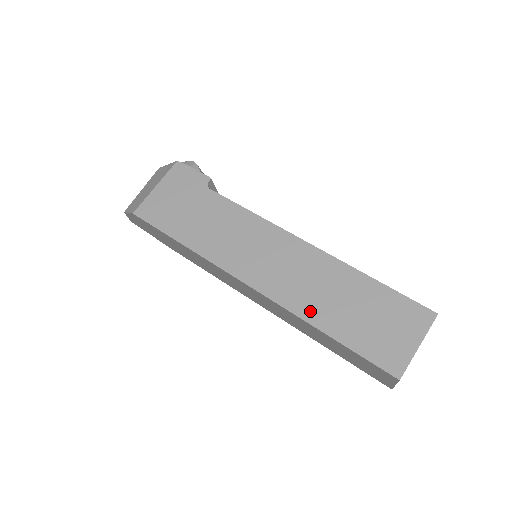
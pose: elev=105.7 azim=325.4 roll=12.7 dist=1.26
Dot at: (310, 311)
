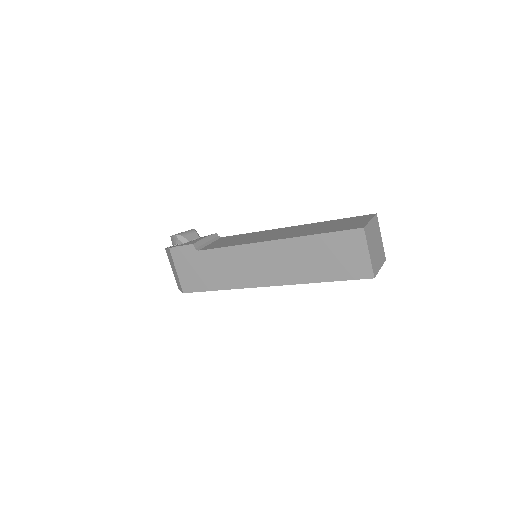
Dot at: (305, 277)
